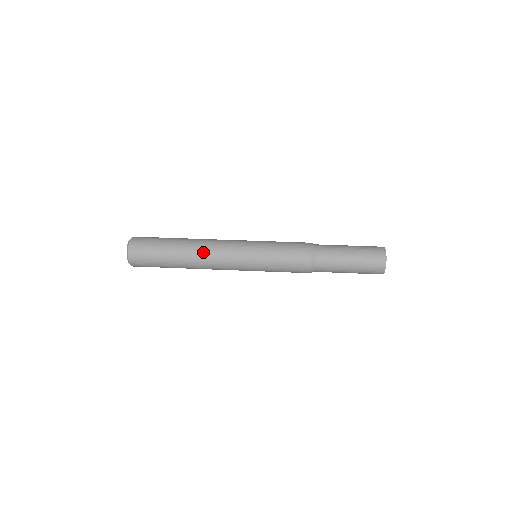
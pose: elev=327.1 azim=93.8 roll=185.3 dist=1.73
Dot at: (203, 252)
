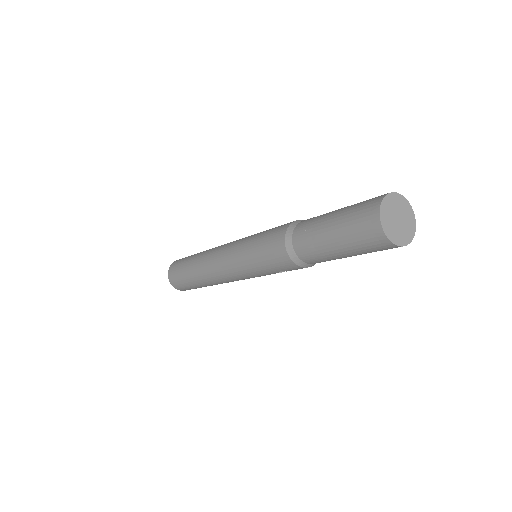
Dot at: (208, 252)
